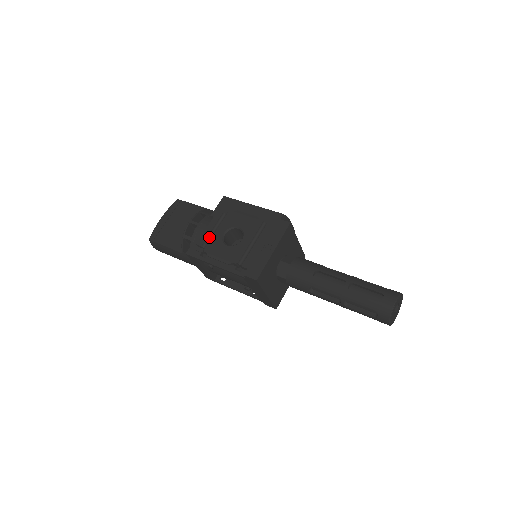
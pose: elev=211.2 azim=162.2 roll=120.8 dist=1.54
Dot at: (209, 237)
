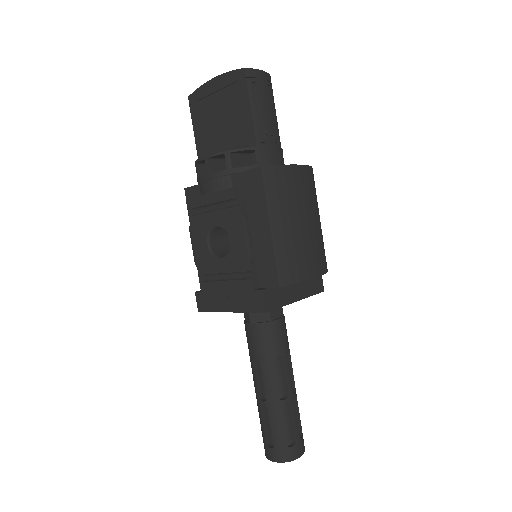
Dot at: (205, 207)
